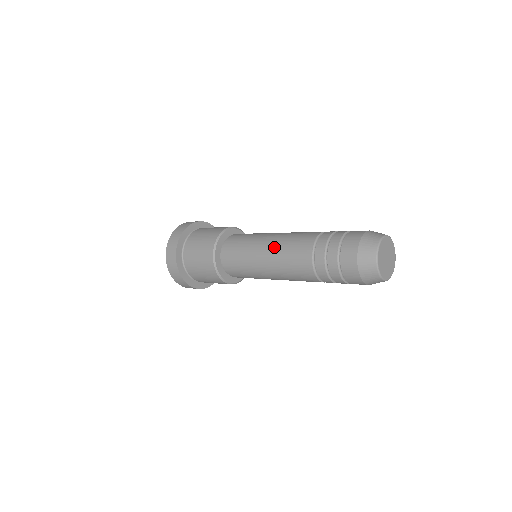
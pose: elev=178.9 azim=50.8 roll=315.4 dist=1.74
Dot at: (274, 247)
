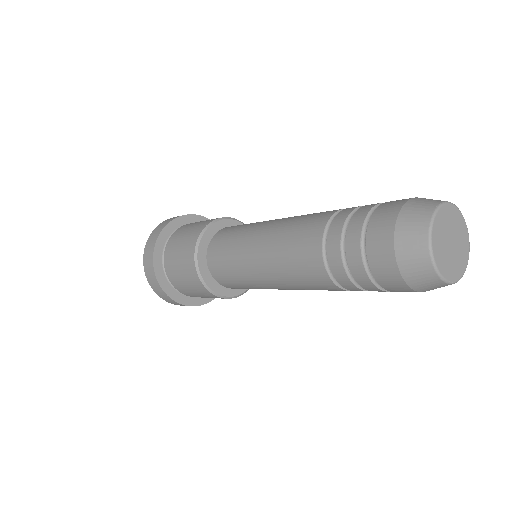
Dot at: (280, 221)
